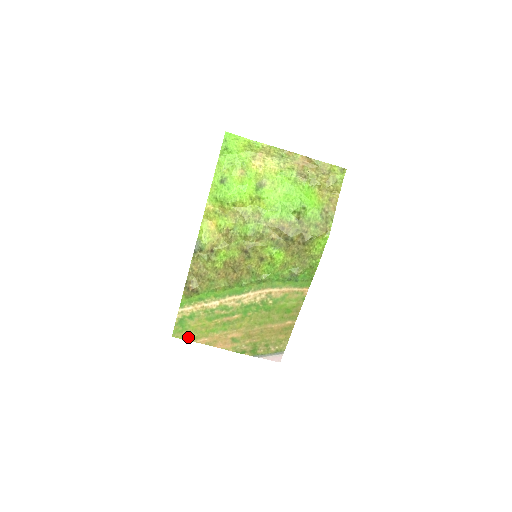
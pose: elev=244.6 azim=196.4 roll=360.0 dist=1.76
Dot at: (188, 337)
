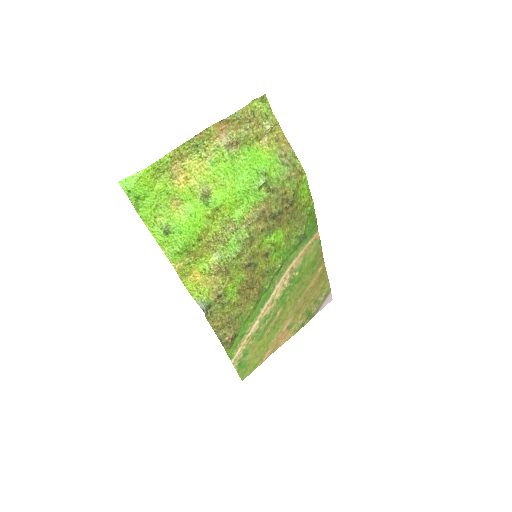
Dot at: (254, 367)
